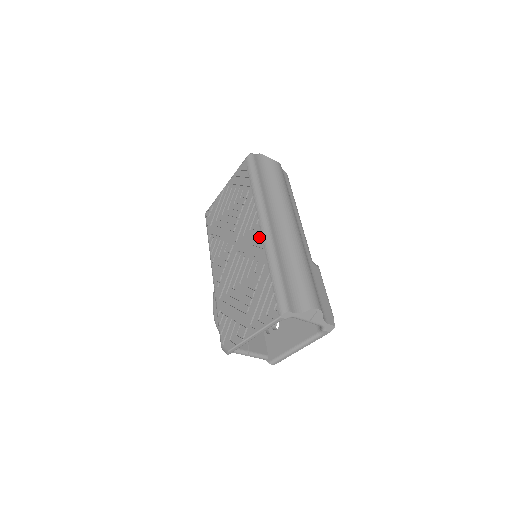
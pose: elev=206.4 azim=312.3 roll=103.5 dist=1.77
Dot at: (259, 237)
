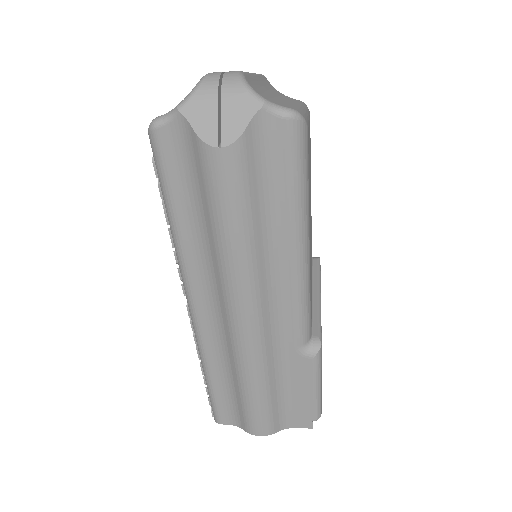
Dot at: (191, 321)
